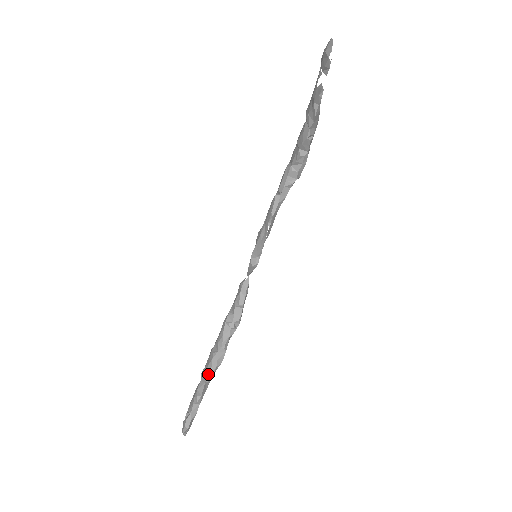
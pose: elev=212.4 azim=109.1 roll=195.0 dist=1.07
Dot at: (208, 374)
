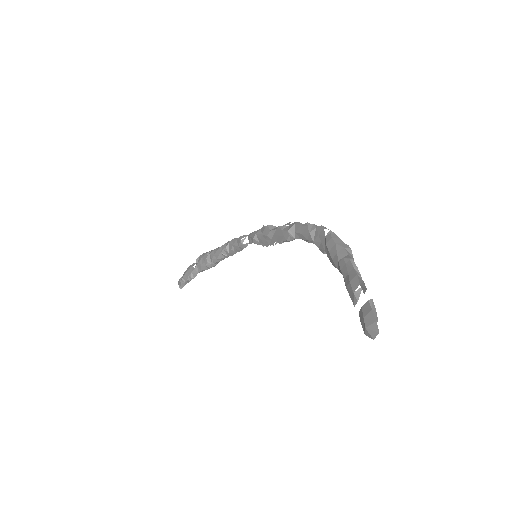
Dot at: (201, 270)
